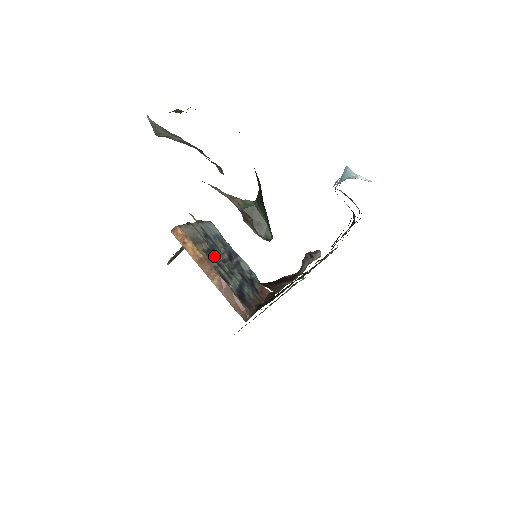
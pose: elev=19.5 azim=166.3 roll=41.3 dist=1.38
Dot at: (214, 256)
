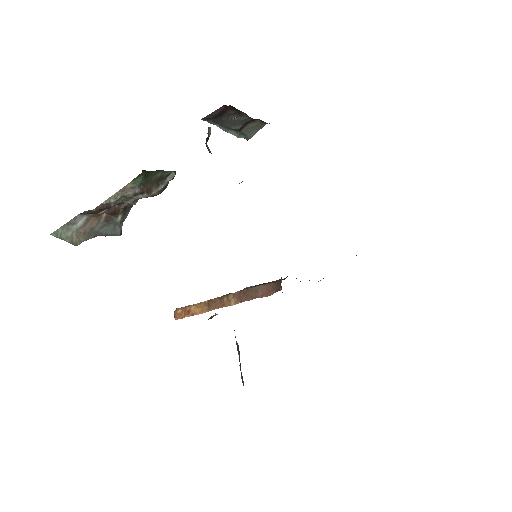
Dot at: occluded
